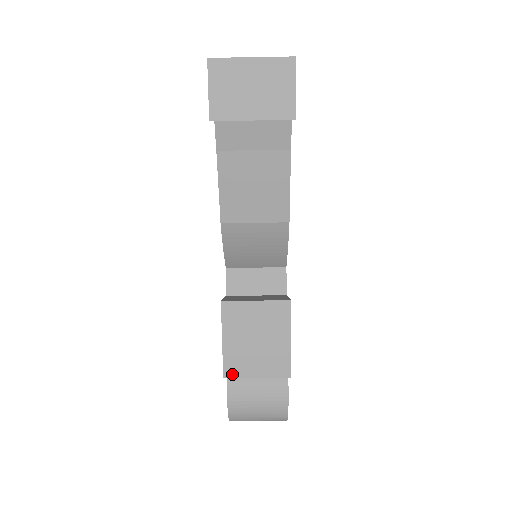
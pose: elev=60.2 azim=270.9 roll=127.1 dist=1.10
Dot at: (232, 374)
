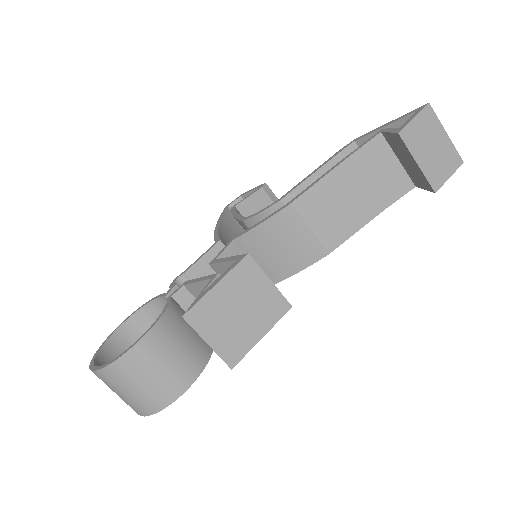
Dot at: (193, 320)
